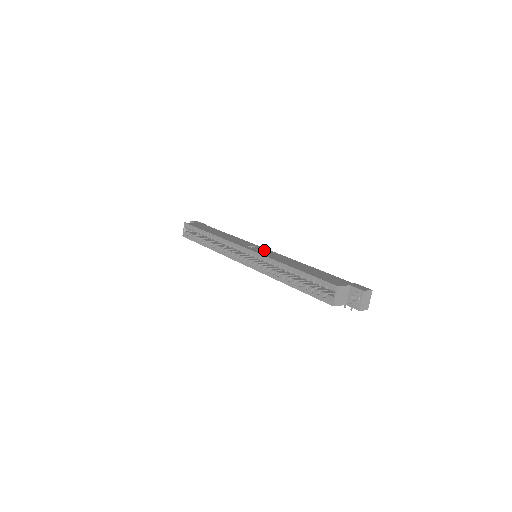
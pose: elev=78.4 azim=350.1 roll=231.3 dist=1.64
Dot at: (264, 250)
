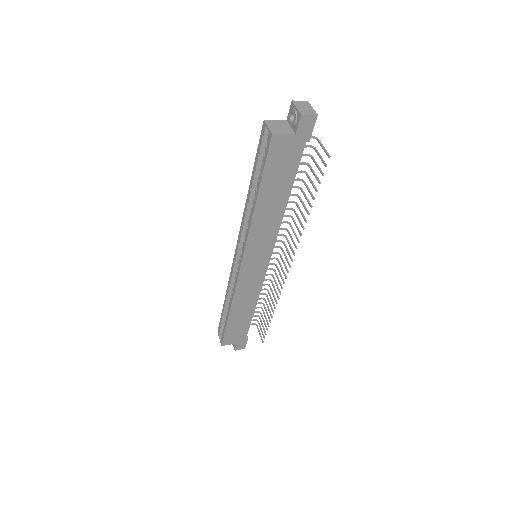
Dot at: occluded
